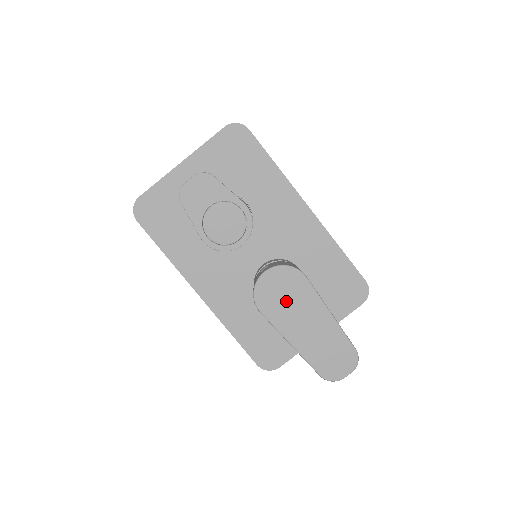
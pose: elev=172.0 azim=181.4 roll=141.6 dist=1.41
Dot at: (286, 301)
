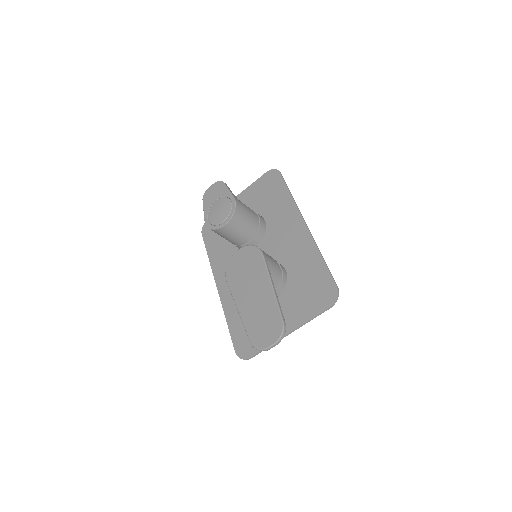
Dot at: (244, 273)
